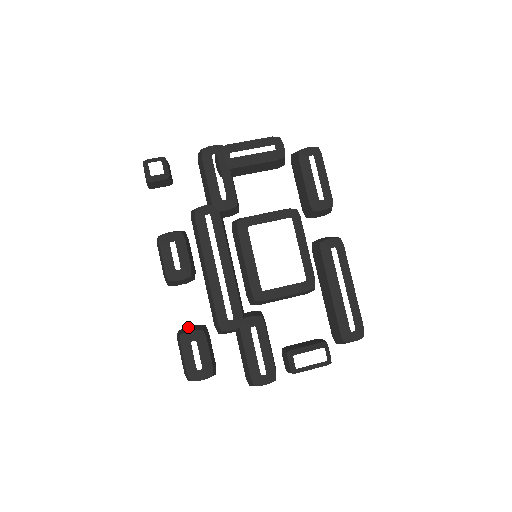
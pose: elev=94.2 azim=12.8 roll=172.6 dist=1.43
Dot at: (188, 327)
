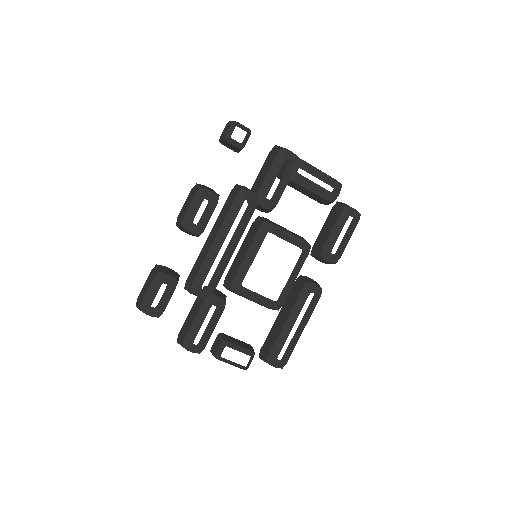
Dot at: (167, 268)
